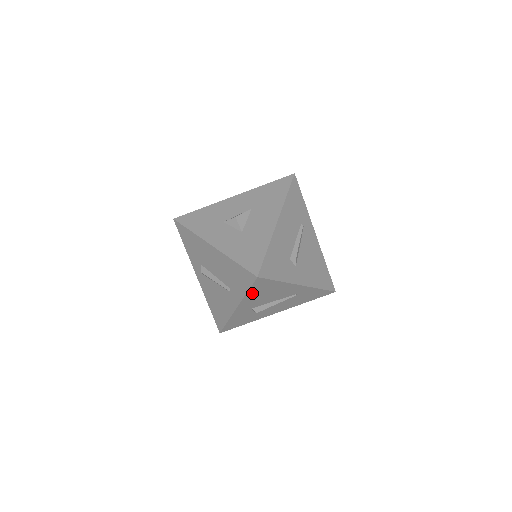
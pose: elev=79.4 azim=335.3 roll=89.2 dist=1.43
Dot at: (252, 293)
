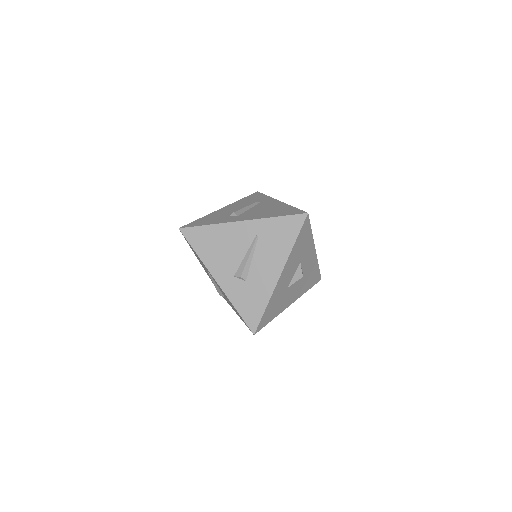
Dot at: (203, 252)
